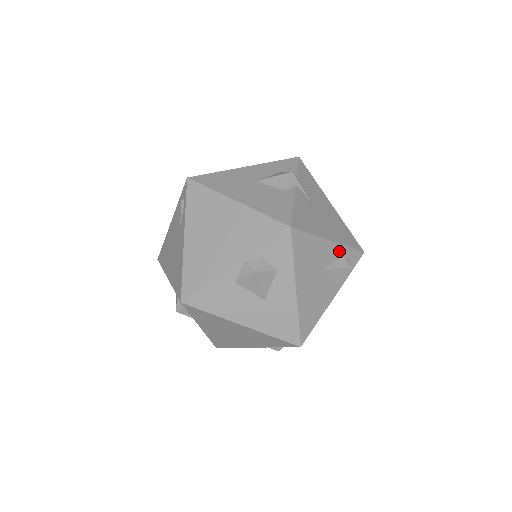
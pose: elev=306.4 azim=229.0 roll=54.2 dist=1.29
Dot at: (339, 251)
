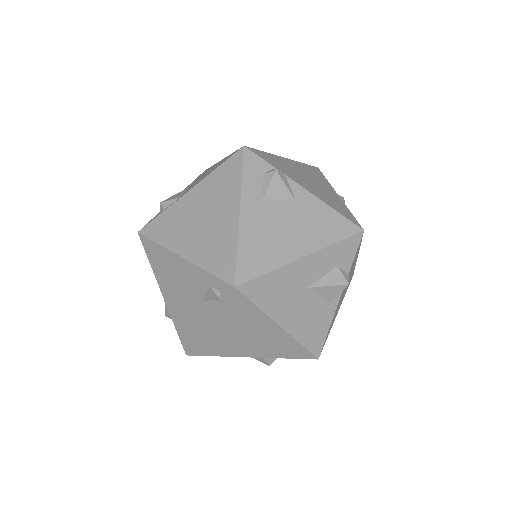
Dot at: occluded
